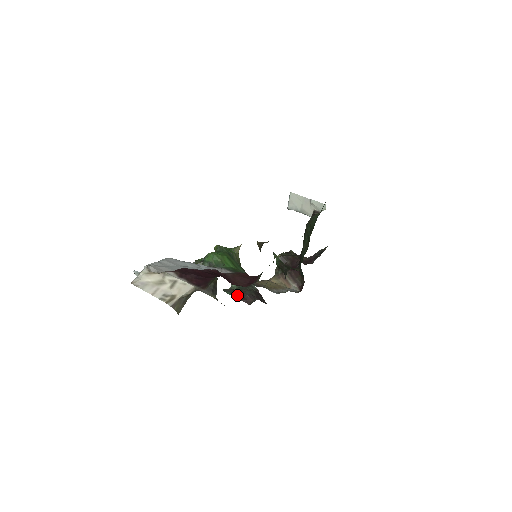
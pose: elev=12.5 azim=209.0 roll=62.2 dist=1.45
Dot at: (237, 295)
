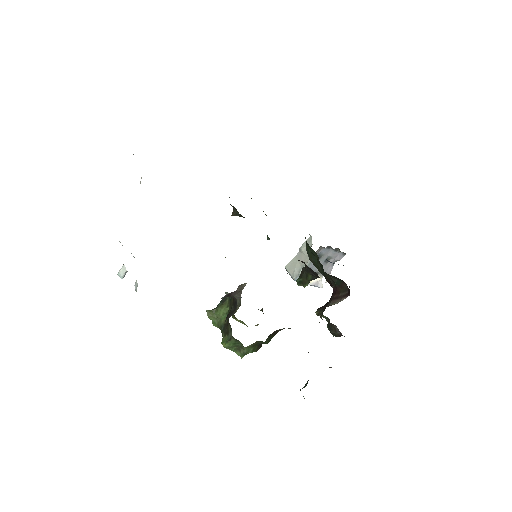
Dot at: occluded
